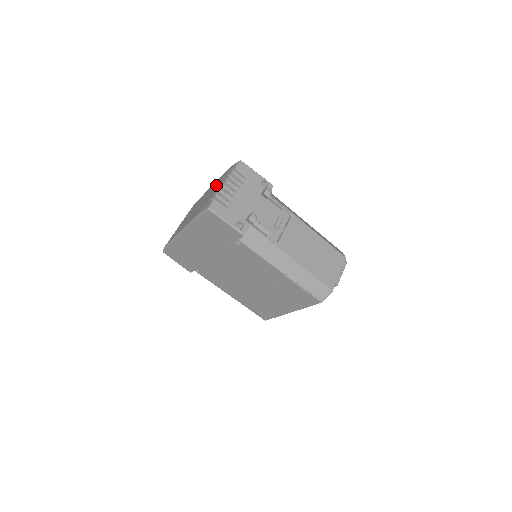
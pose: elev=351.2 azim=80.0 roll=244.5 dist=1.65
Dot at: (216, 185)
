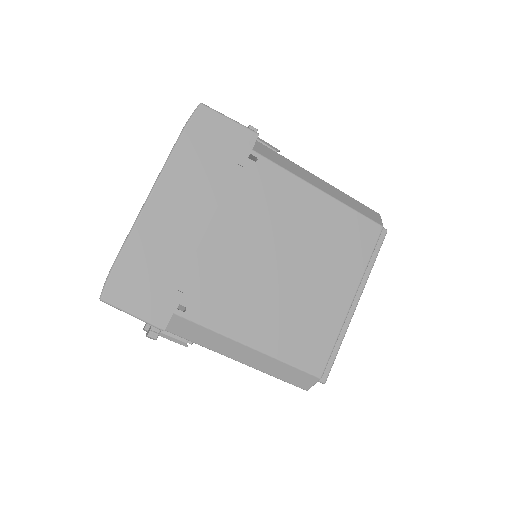
Dot at: occluded
